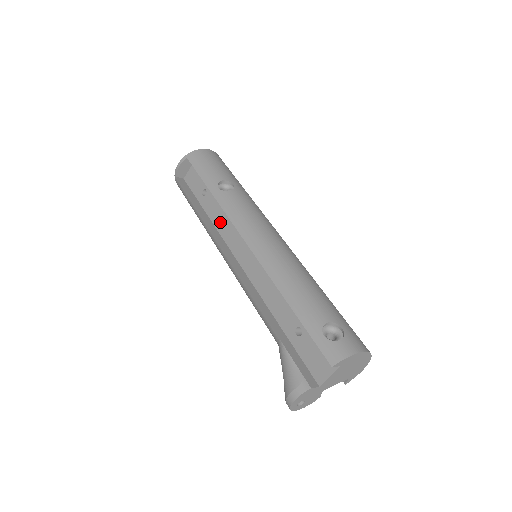
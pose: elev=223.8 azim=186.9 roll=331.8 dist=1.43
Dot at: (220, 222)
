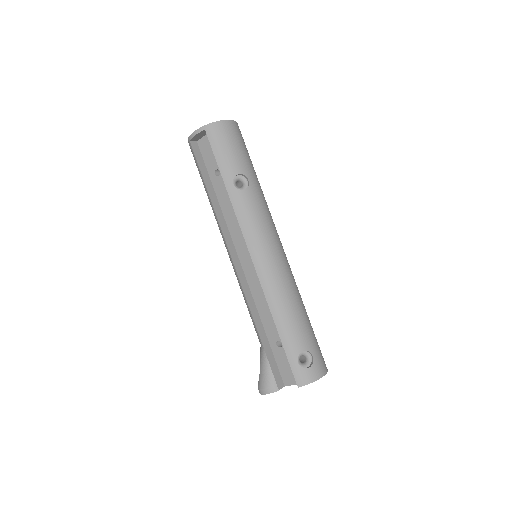
Dot at: (229, 214)
